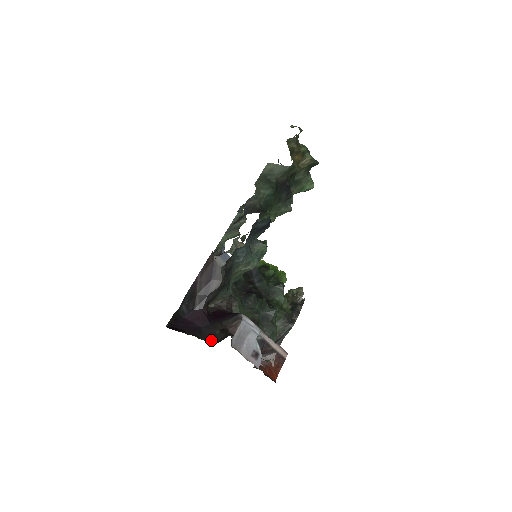
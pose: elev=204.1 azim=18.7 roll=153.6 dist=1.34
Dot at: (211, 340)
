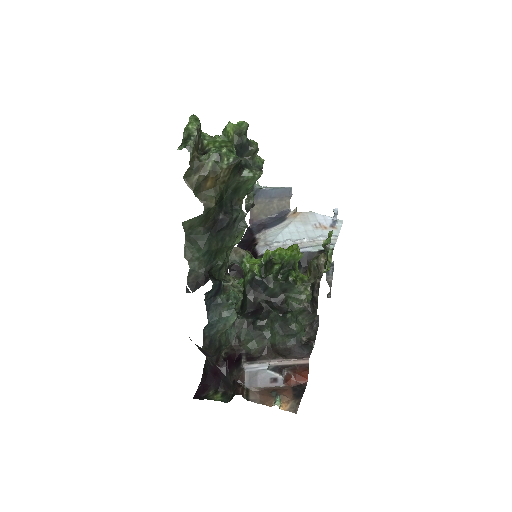
Dot at: (230, 391)
